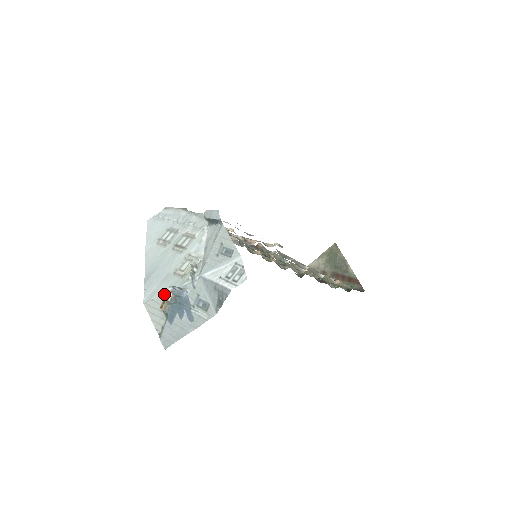
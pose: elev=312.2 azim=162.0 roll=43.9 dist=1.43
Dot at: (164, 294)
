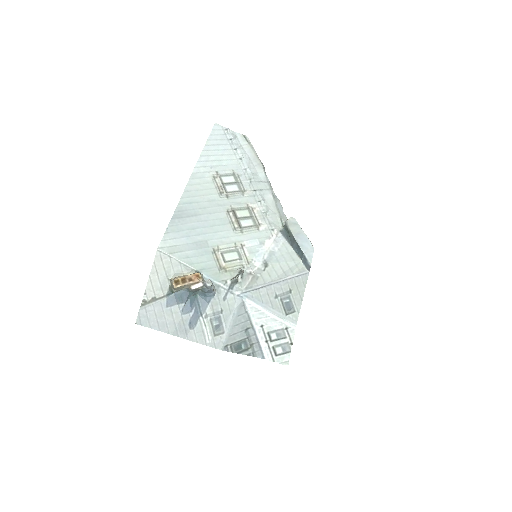
Dot at: (188, 267)
